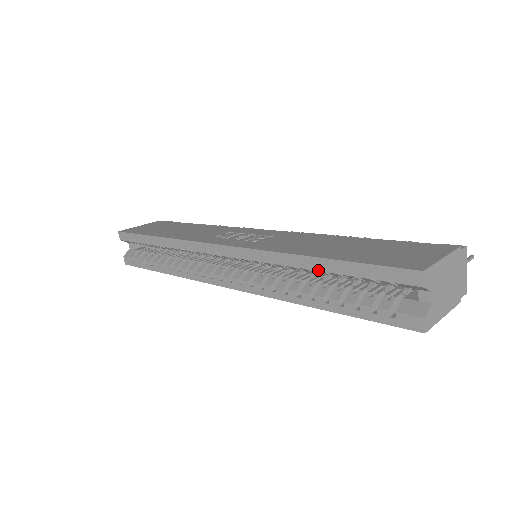
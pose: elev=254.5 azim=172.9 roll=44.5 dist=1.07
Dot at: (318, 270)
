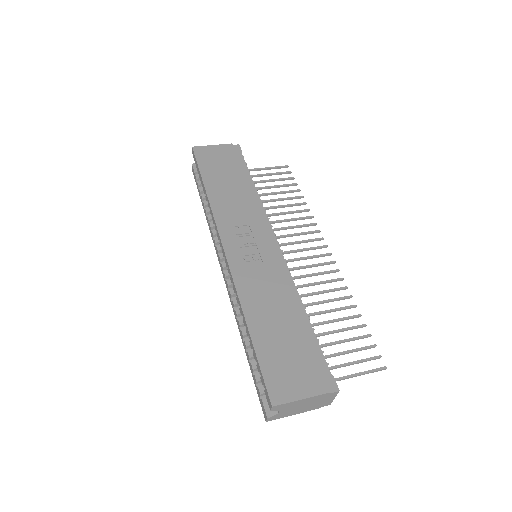
Dot at: (247, 335)
